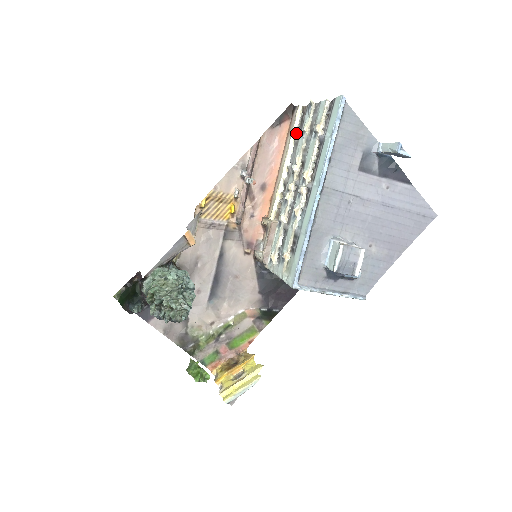
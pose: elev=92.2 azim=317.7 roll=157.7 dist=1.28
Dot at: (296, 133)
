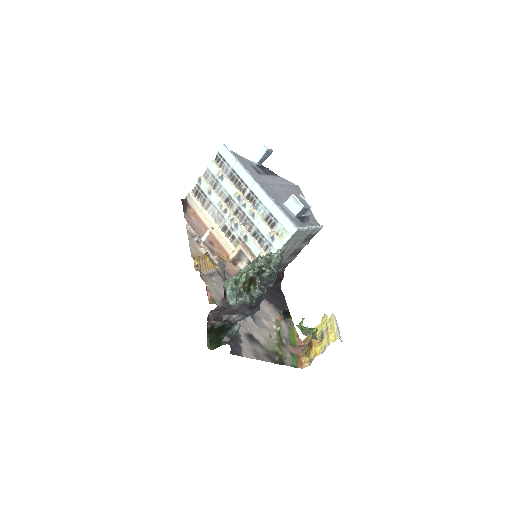
Dot at: (201, 205)
